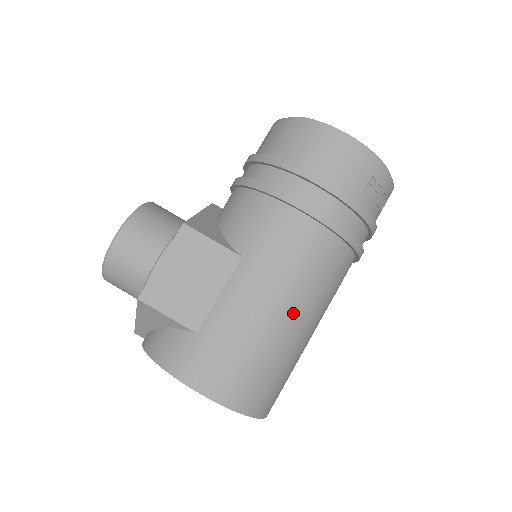
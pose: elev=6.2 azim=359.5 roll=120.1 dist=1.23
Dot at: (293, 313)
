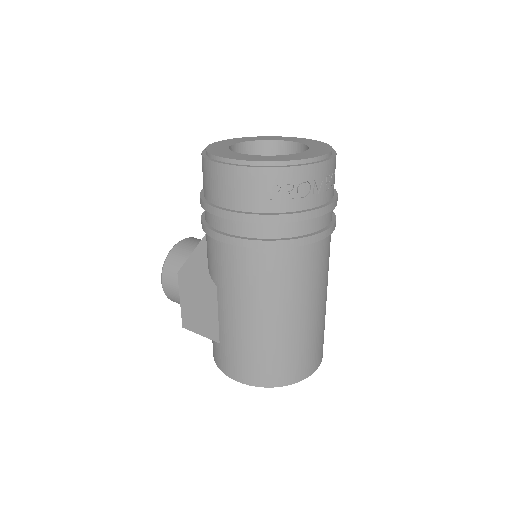
Dot at: (268, 316)
